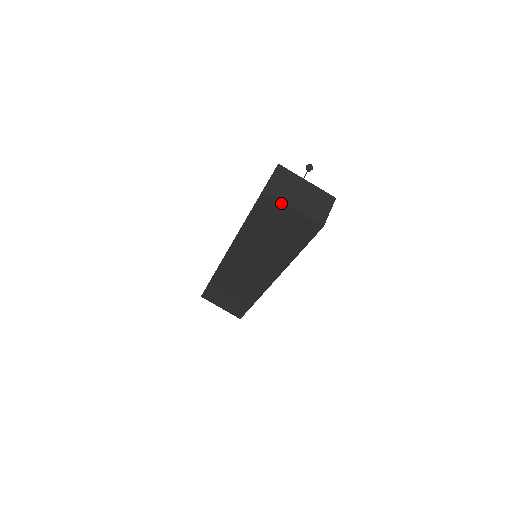
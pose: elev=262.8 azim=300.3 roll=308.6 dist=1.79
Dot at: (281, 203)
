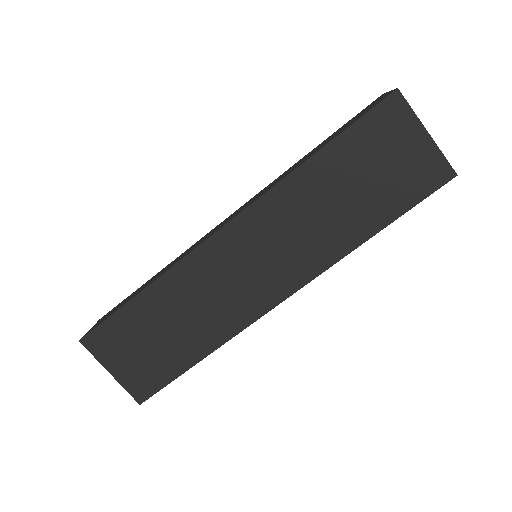
Dot at: (414, 118)
